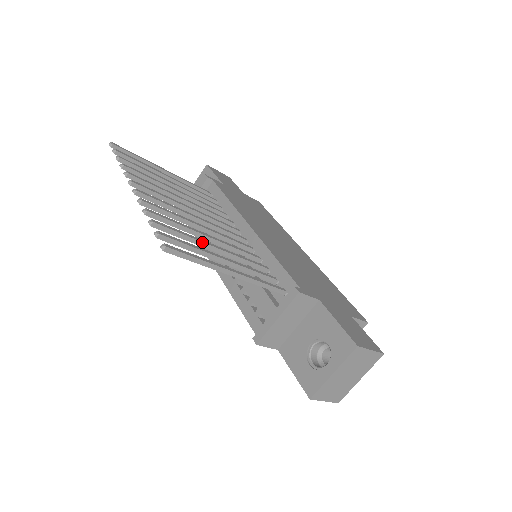
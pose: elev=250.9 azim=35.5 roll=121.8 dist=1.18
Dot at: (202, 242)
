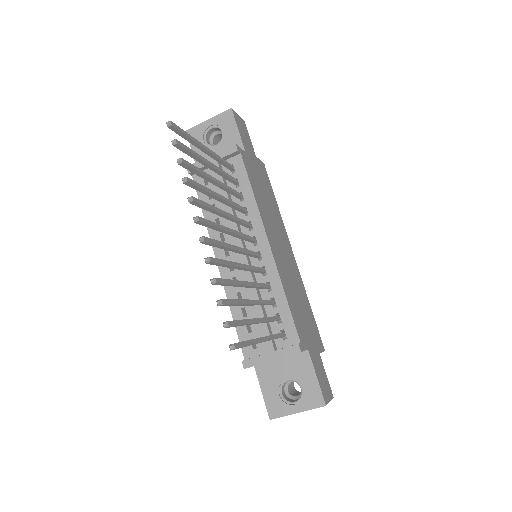
Dot at: (246, 304)
